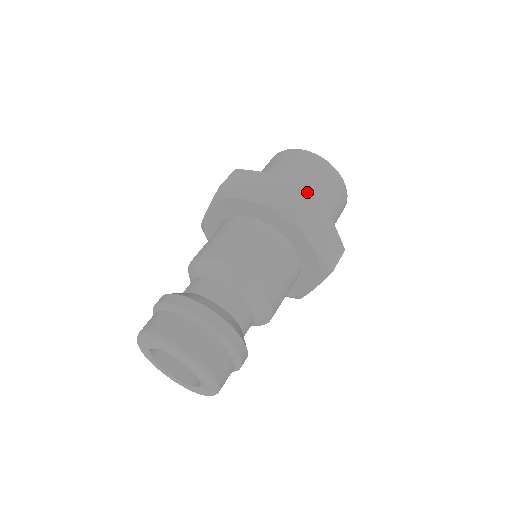
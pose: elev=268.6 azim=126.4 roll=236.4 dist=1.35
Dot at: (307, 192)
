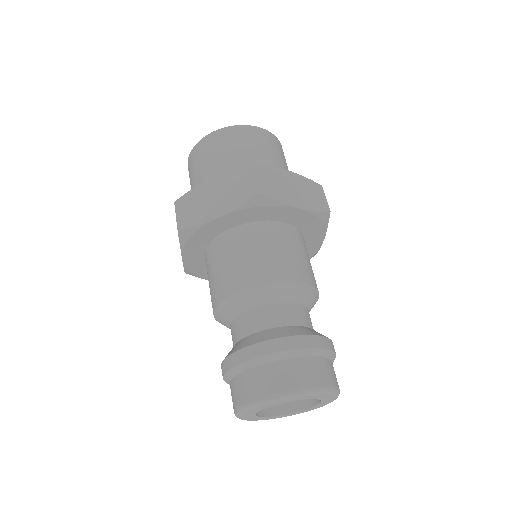
Dot at: (255, 168)
